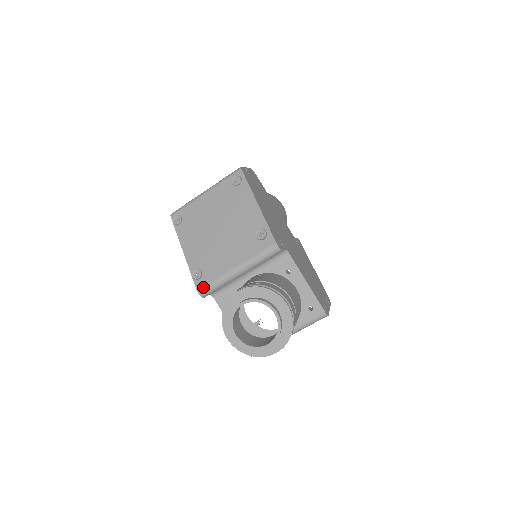
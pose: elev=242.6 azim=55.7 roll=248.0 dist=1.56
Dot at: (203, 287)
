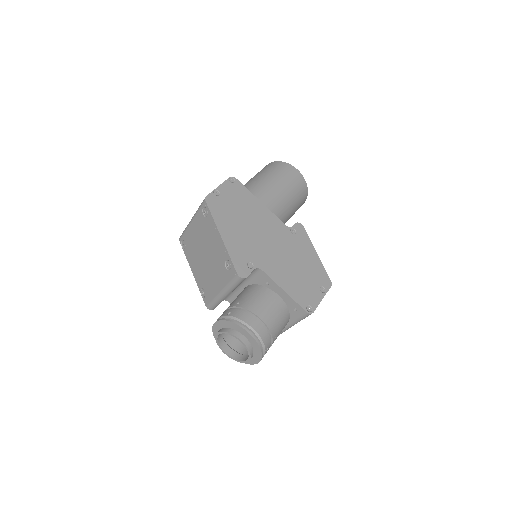
Dot at: (208, 304)
